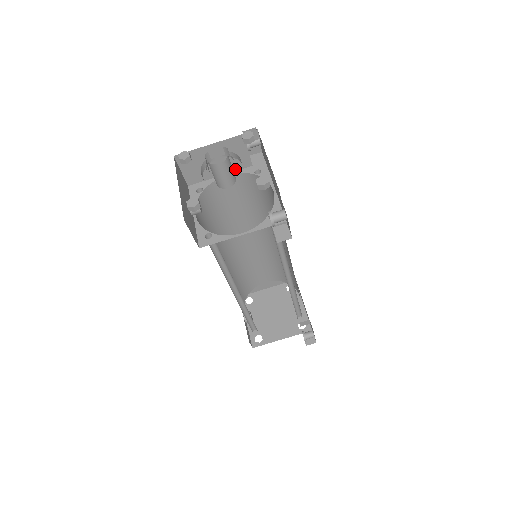
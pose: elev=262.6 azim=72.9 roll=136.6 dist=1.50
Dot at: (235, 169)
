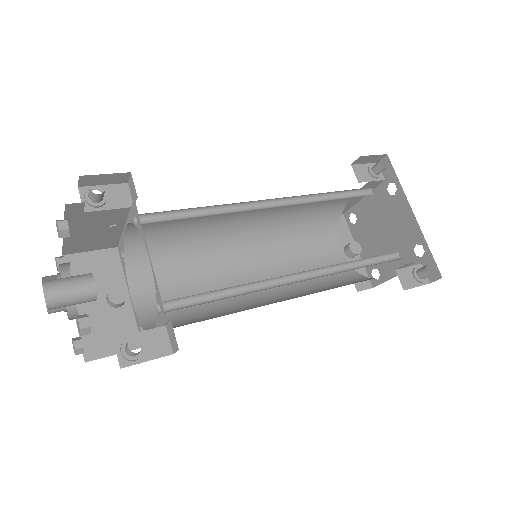
Dot at: (123, 219)
